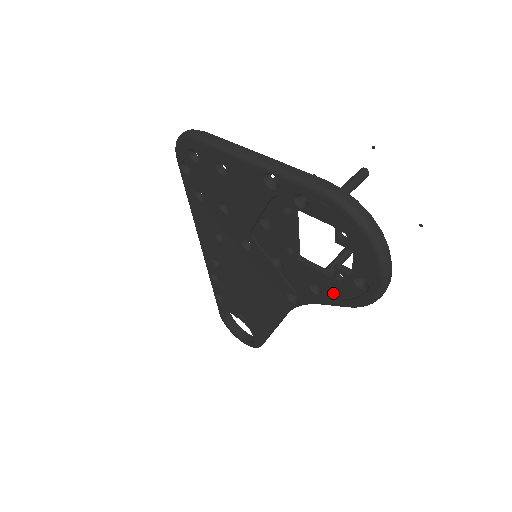
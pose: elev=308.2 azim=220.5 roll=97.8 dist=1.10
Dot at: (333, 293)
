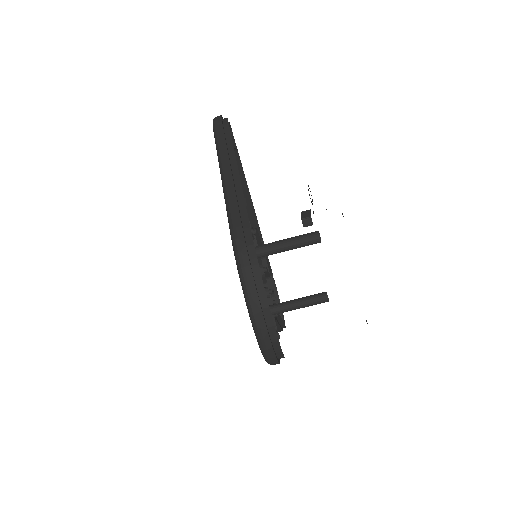
Dot at: occluded
